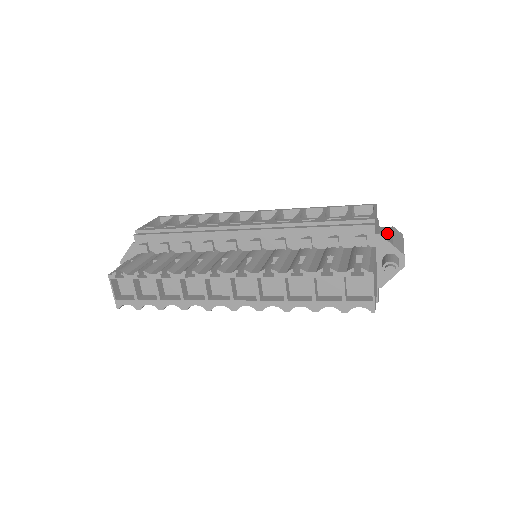
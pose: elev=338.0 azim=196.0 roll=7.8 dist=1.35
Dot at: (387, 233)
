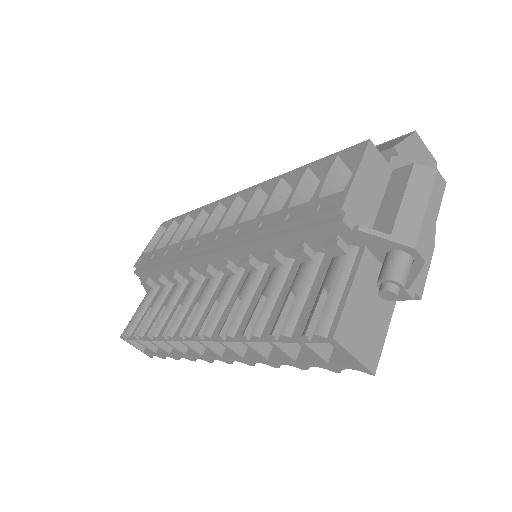
Dot at: (395, 192)
